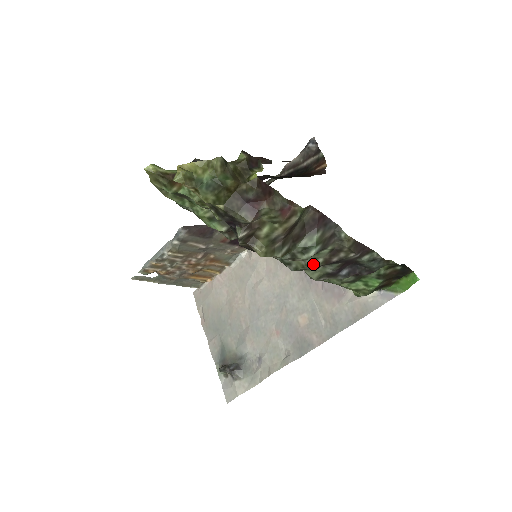
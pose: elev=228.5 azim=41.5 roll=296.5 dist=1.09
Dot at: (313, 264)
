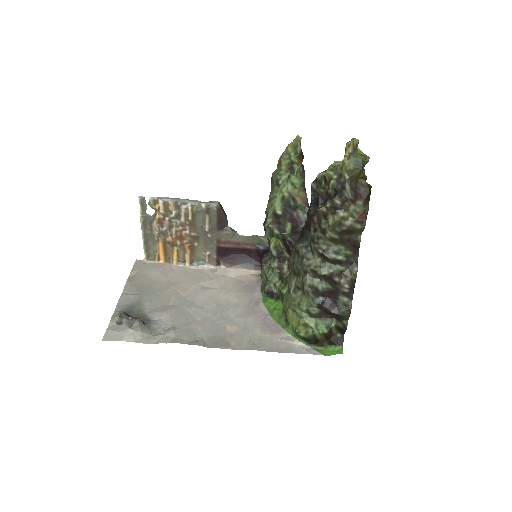
Dot at: (325, 269)
